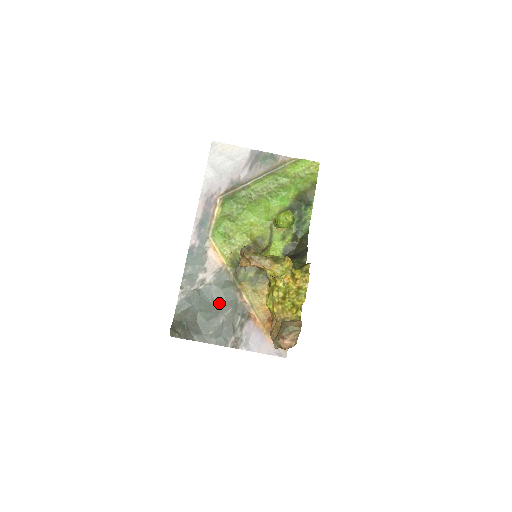
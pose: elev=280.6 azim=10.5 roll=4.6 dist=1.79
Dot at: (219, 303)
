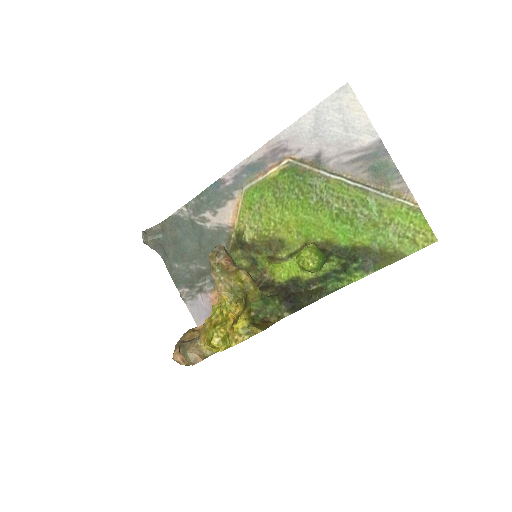
Dot at: (203, 252)
